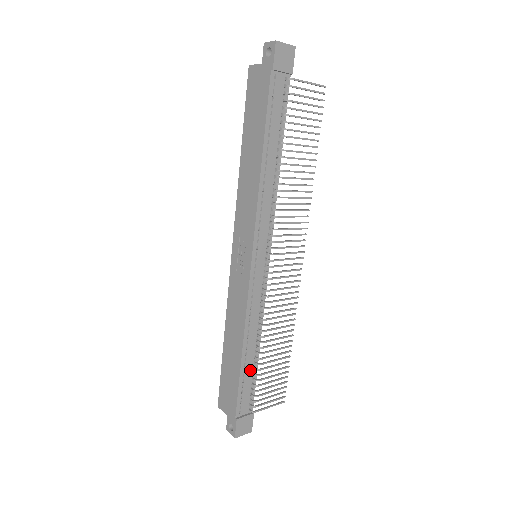
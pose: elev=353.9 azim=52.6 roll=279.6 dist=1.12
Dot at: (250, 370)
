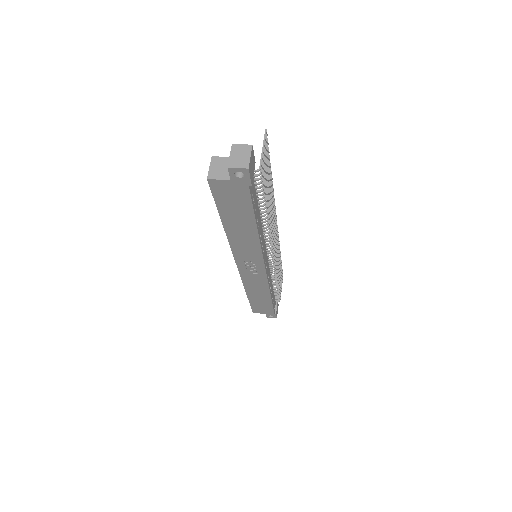
Dot at: (273, 294)
